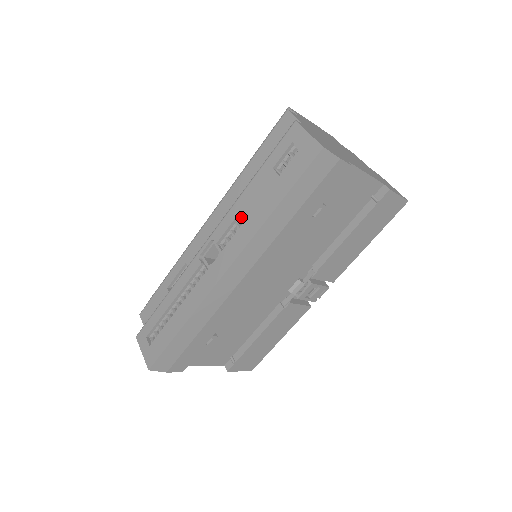
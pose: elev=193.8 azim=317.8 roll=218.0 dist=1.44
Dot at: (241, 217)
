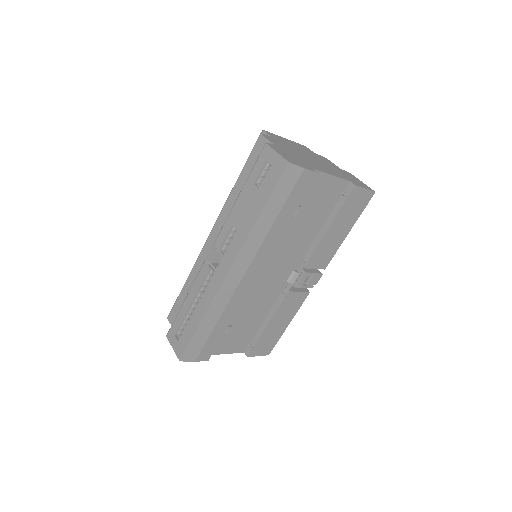
Dot at: (235, 226)
